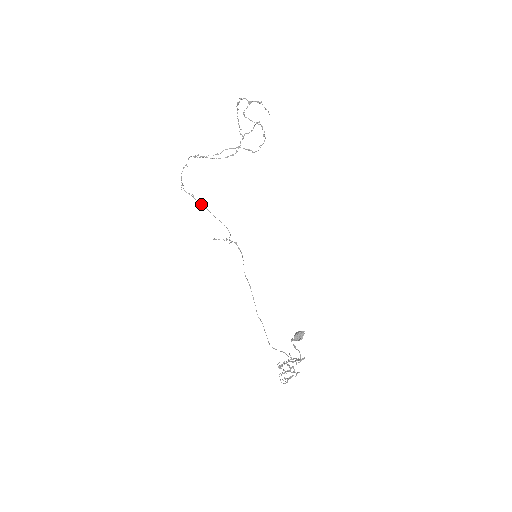
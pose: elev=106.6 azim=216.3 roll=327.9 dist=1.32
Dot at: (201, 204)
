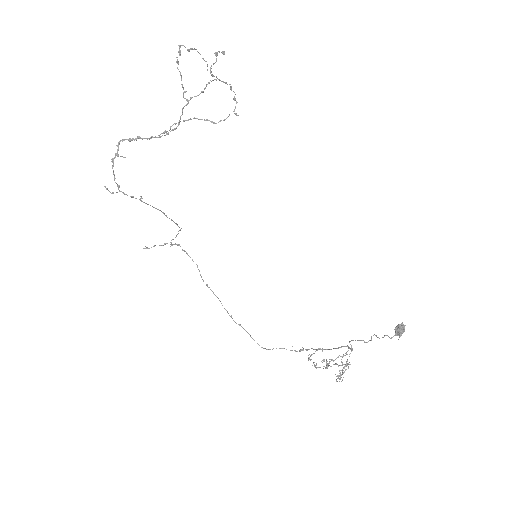
Dot at: (155, 208)
